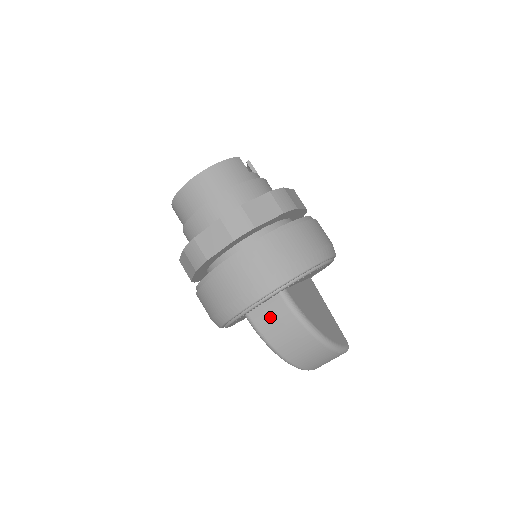
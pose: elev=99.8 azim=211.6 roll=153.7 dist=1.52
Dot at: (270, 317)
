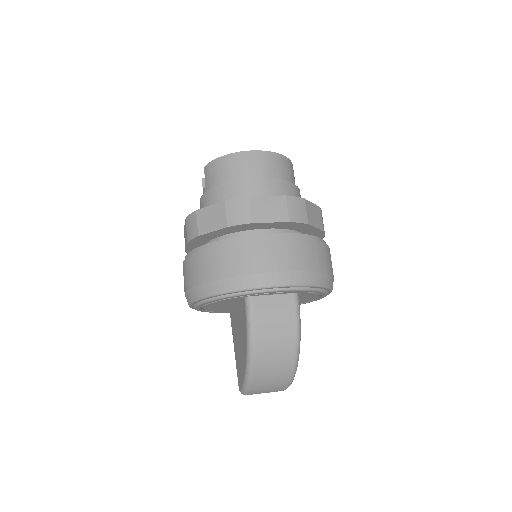
Dot at: (273, 311)
